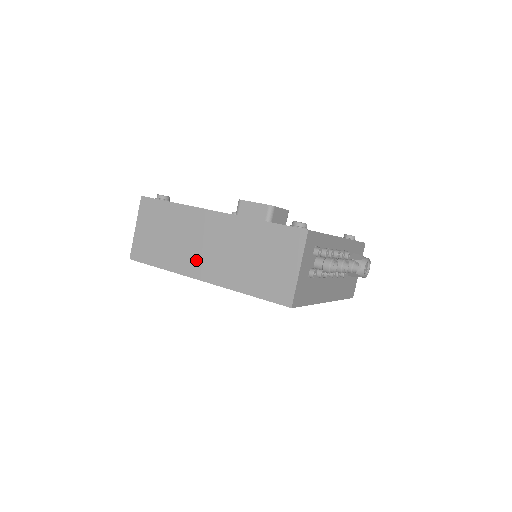
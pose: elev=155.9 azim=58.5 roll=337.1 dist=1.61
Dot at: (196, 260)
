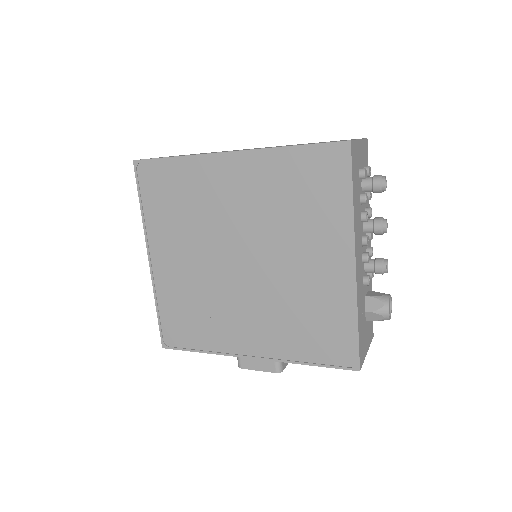
Dot at: occluded
